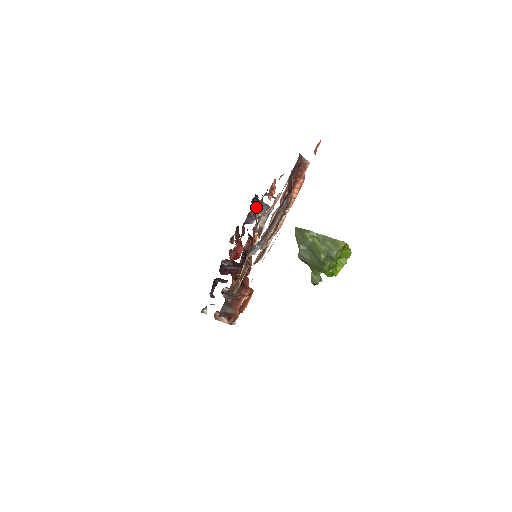
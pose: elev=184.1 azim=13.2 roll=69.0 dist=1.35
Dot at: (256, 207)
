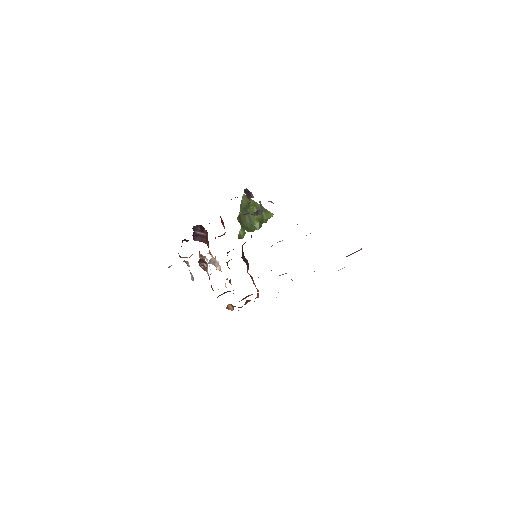
Dot at: occluded
